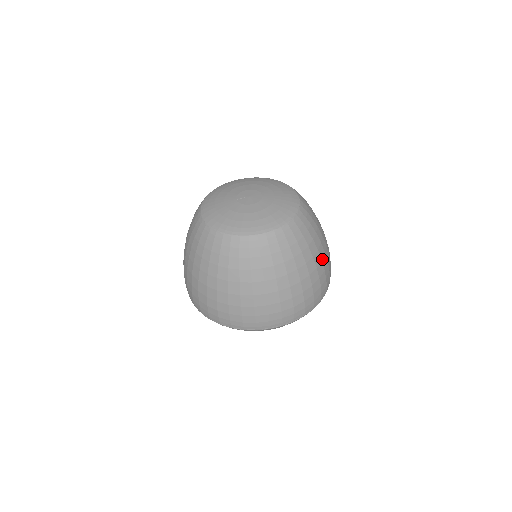
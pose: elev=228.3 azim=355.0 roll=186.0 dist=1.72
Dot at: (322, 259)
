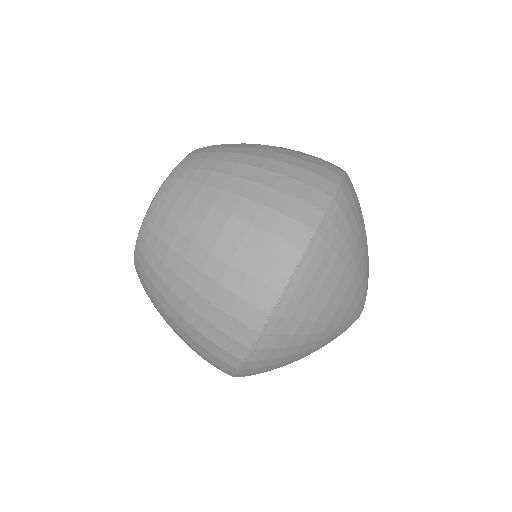
Dot at: occluded
